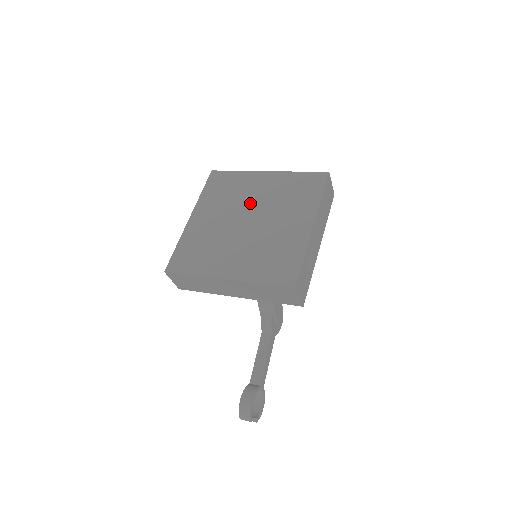
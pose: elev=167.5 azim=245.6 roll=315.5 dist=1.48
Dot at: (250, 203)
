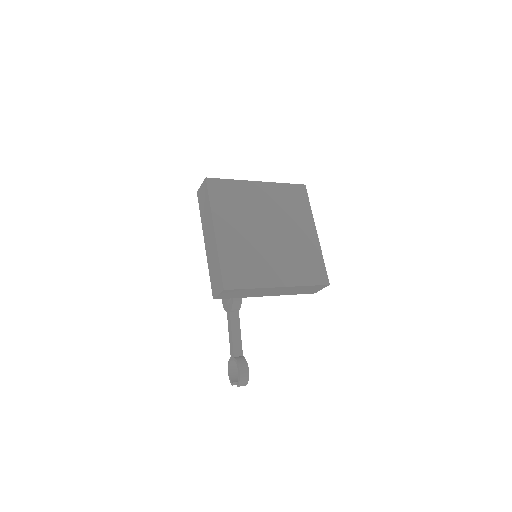
Dot at: (261, 214)
